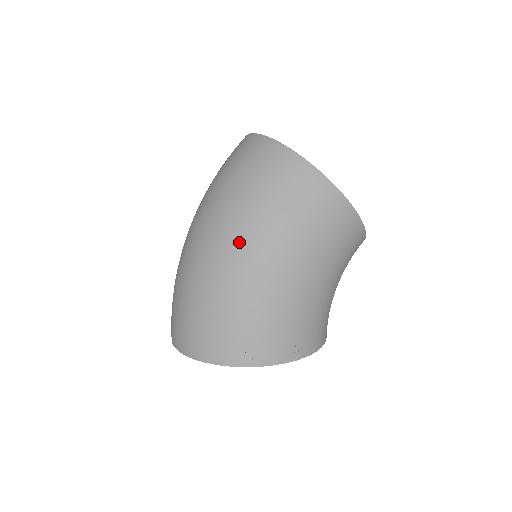
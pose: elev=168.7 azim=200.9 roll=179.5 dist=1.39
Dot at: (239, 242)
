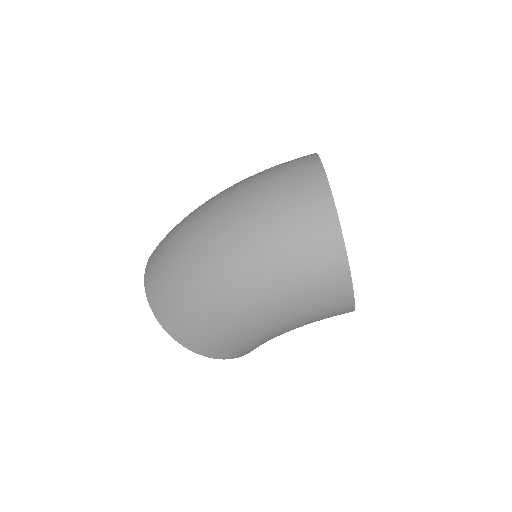
Dot at: (246, 287)
